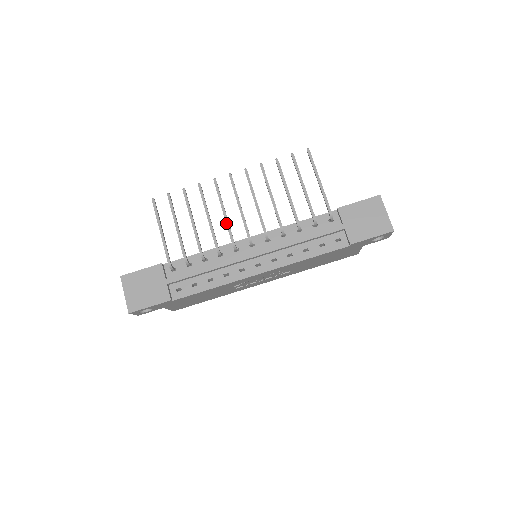
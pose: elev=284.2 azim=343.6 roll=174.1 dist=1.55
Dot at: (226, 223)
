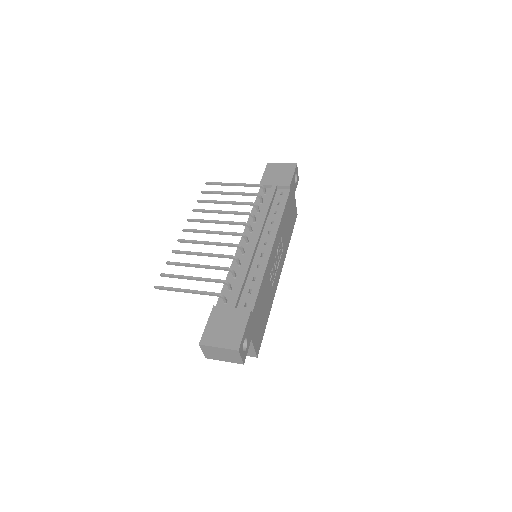
Dot at: (218, 244)
